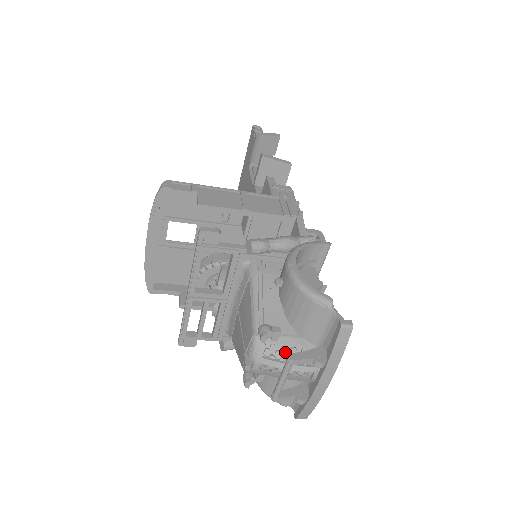
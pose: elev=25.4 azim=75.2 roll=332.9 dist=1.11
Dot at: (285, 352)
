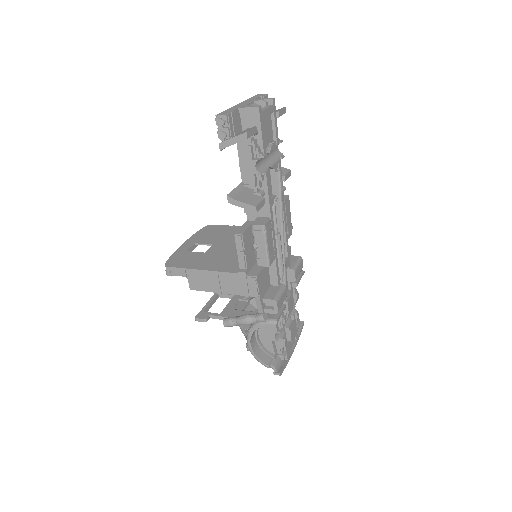
Dot at: occluded
